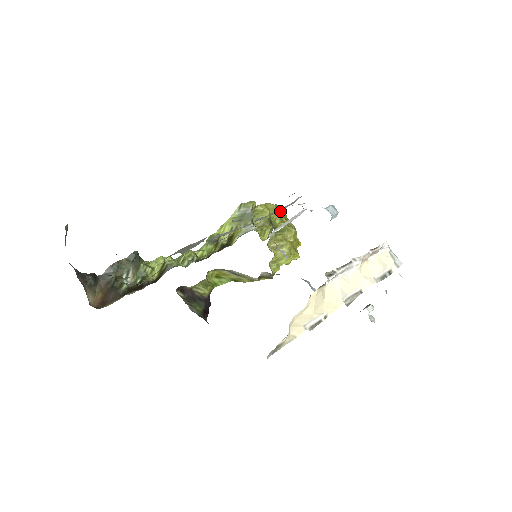
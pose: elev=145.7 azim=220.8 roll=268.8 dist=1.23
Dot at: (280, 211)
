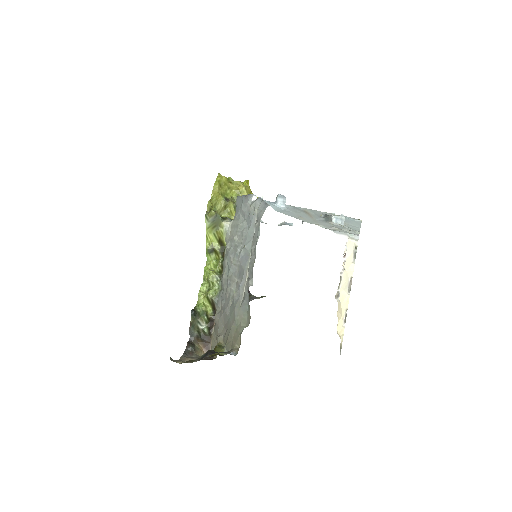
Dot at: (223, 181)
